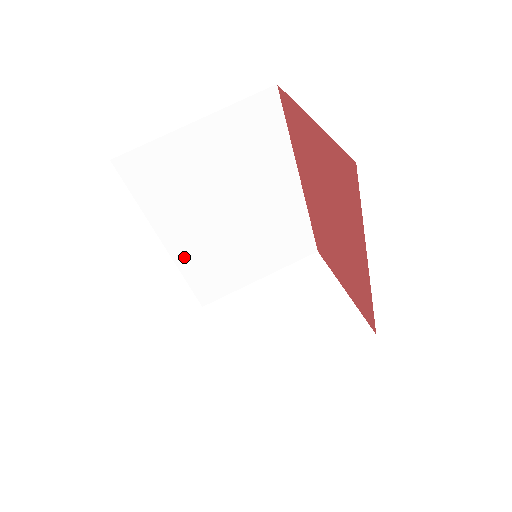
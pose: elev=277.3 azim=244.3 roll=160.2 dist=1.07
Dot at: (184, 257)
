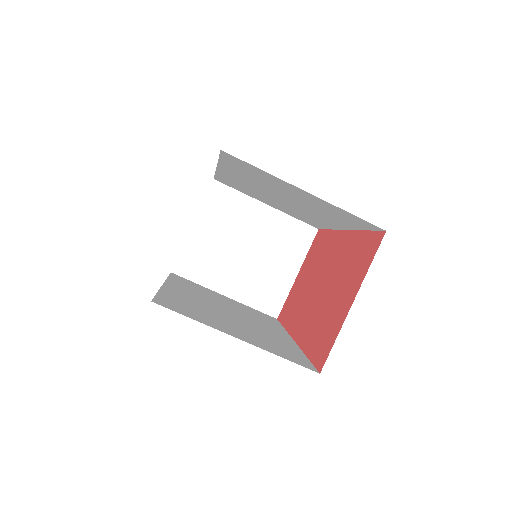
Dot at: (225, 175)
